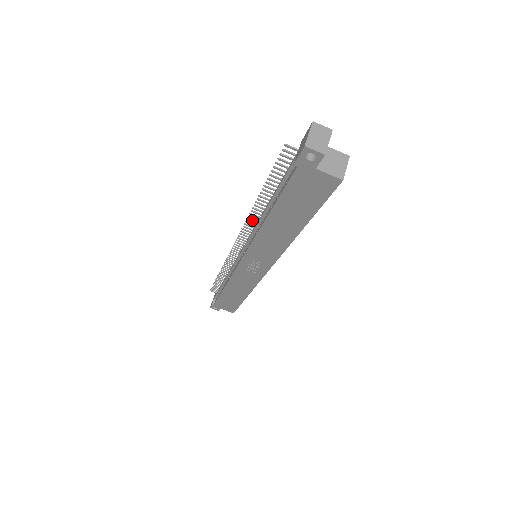
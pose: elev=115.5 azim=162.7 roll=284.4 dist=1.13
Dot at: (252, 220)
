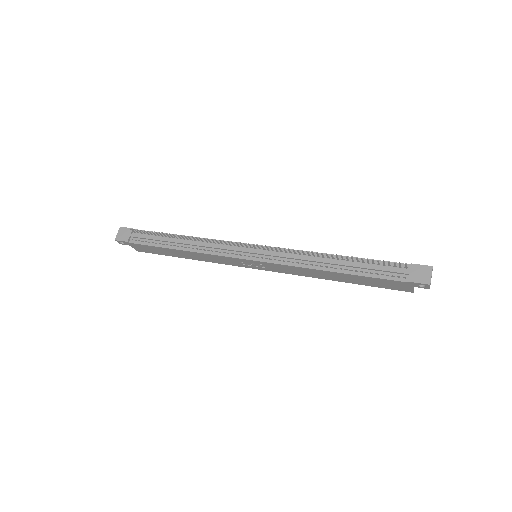
Dot at: (299, 251)
